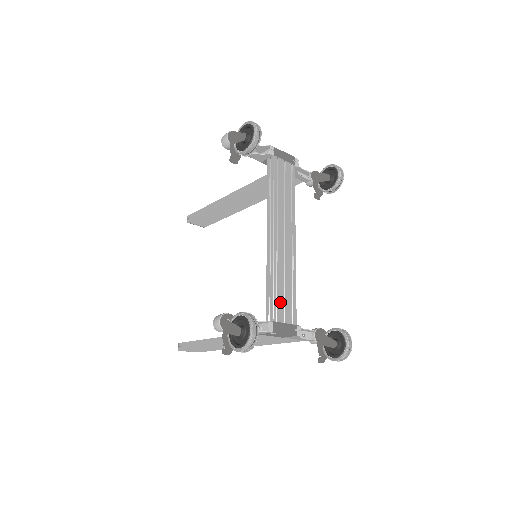
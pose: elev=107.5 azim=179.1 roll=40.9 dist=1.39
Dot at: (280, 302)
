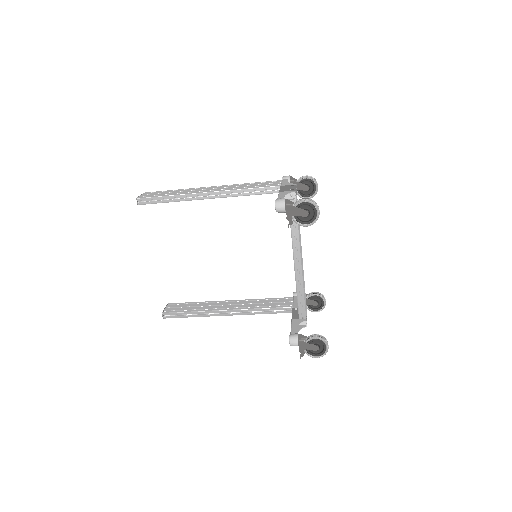
Dot at: (305, 303)
